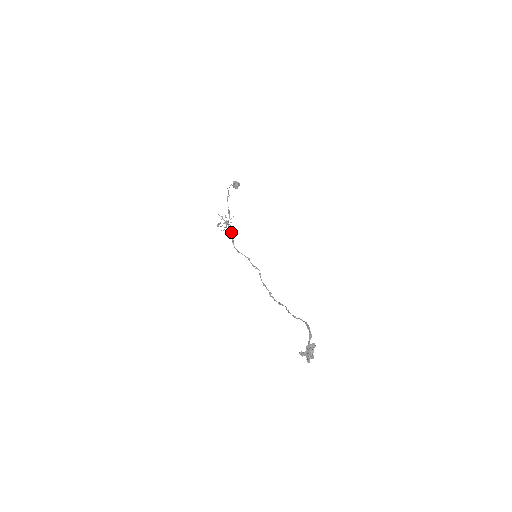
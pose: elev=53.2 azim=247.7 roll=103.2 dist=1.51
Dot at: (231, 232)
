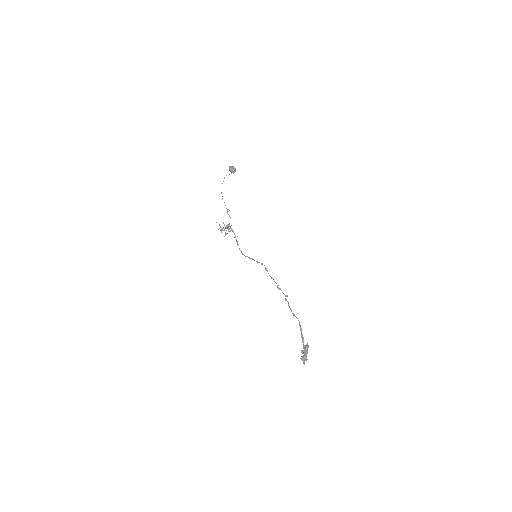
Dot at: (234, 234)
